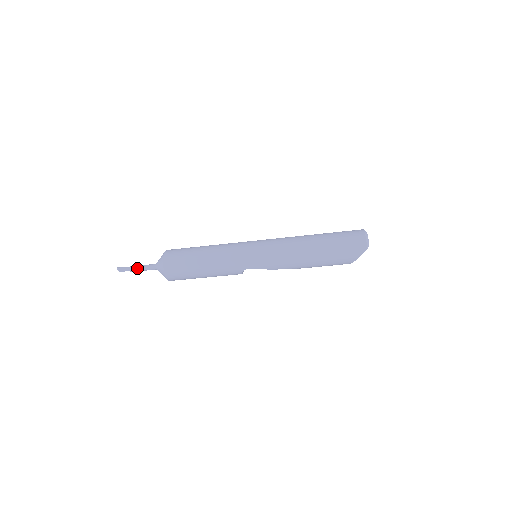
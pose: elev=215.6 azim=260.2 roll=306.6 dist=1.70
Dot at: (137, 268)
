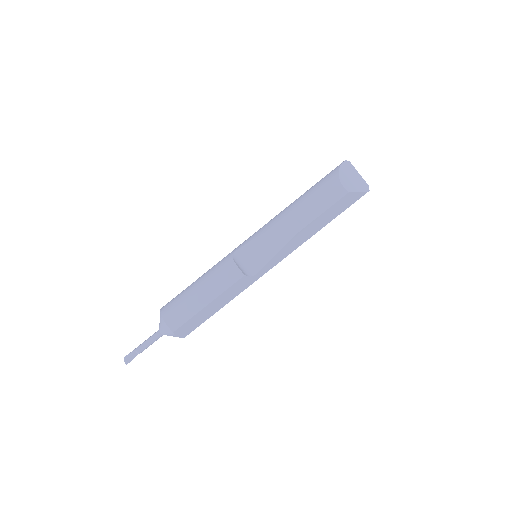
Dot at: (142, 343)
